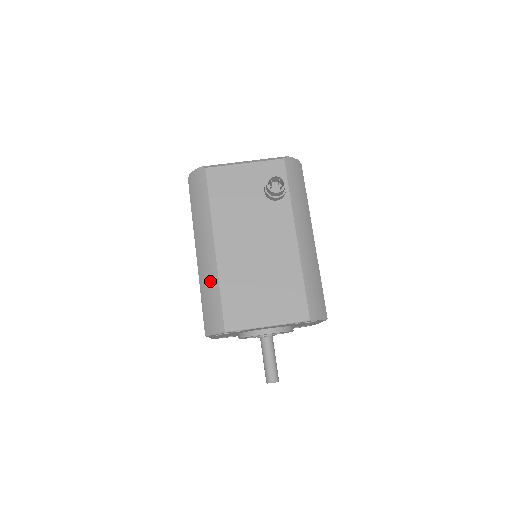
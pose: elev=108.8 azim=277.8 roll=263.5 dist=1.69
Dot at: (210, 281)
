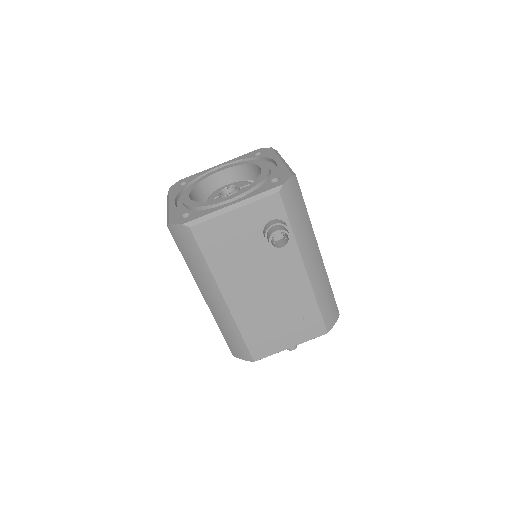
Dot at: (228, 325)
